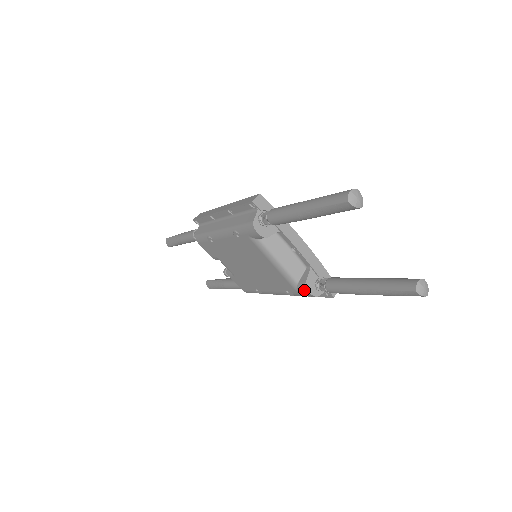
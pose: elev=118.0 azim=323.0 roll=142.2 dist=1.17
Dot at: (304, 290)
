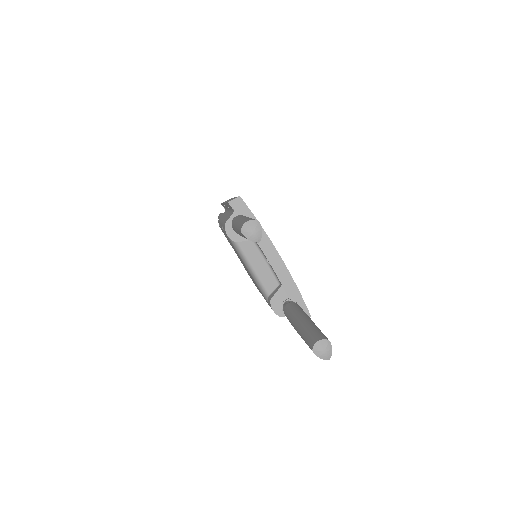
Dot at: (270, 306)
